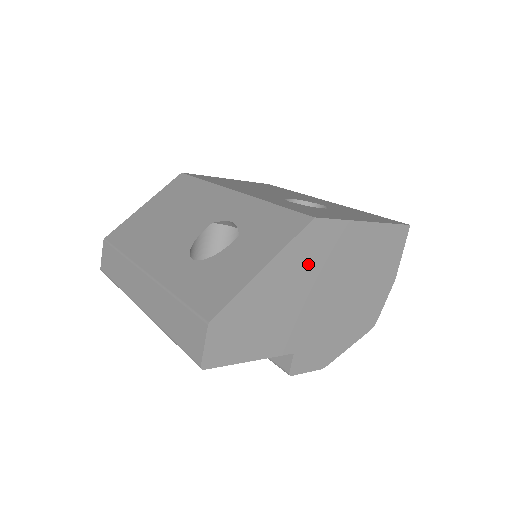
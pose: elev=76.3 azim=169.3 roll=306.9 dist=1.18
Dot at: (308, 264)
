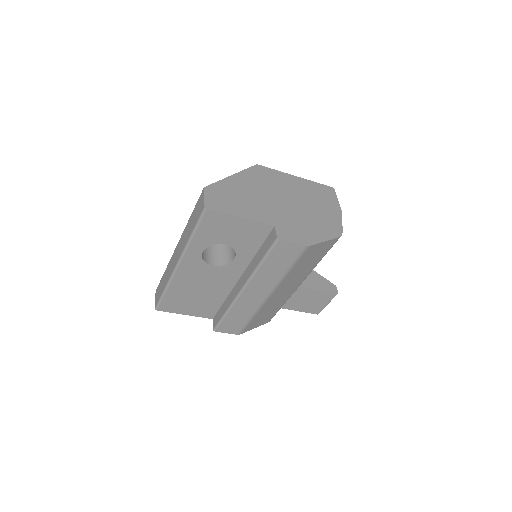
Dot at: (263, 183)
